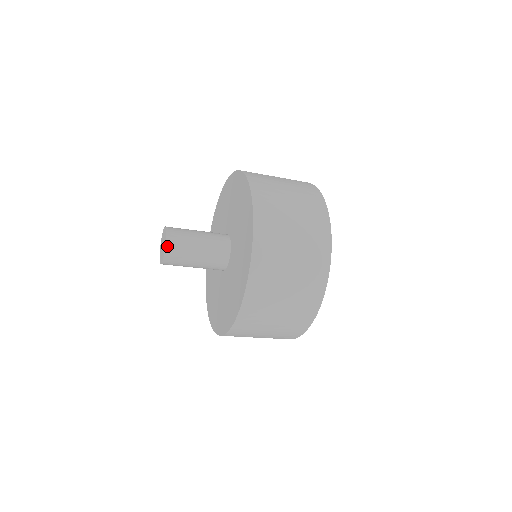
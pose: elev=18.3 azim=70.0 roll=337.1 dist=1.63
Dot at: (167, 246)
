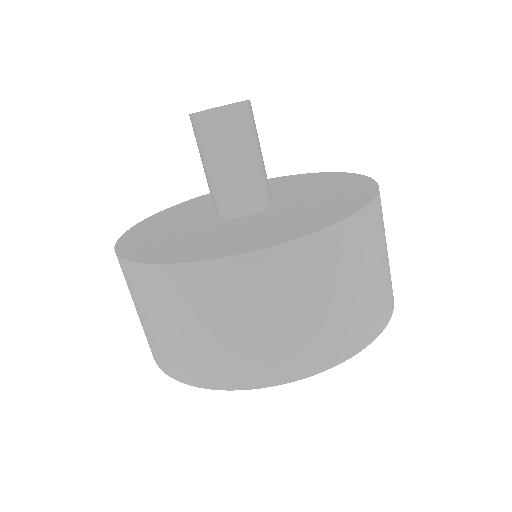
Dot at: occluded
